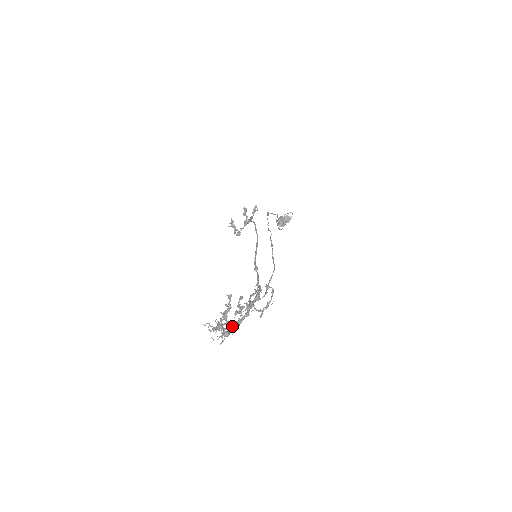
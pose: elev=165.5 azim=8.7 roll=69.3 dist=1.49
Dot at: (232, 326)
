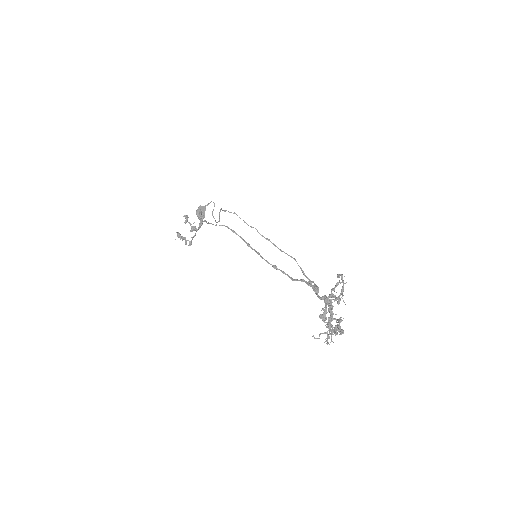
Dot at: occluded
